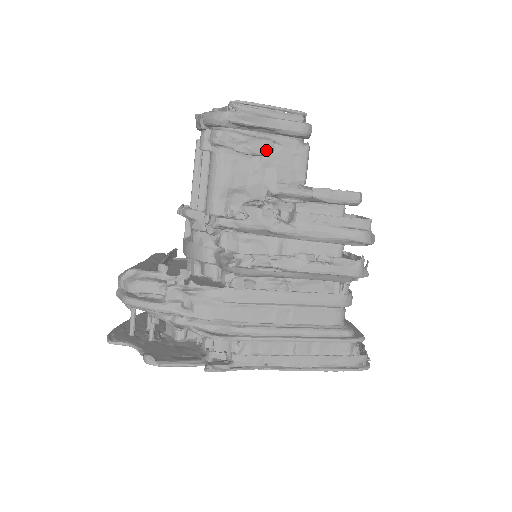
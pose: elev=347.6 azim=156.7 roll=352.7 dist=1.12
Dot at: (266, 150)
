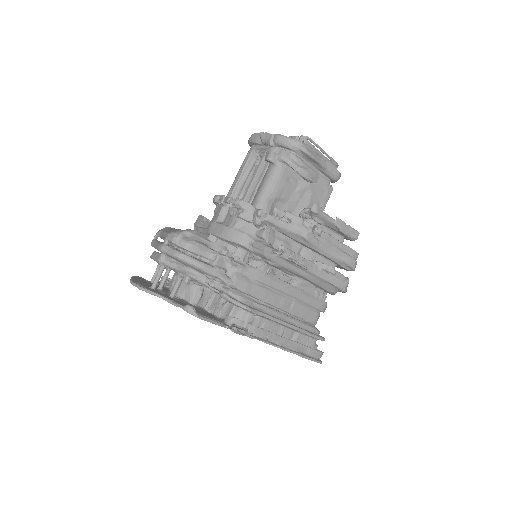
Dot at: (314, 179)
